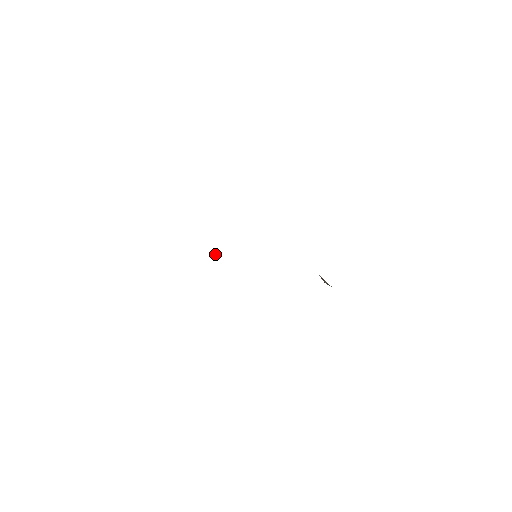
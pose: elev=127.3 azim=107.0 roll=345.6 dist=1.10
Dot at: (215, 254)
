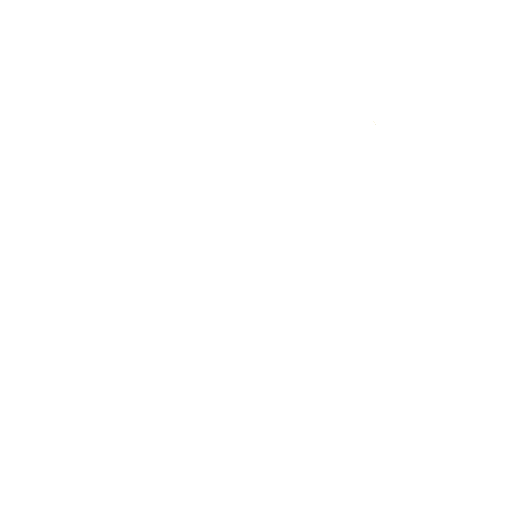
Dot at: occluded
